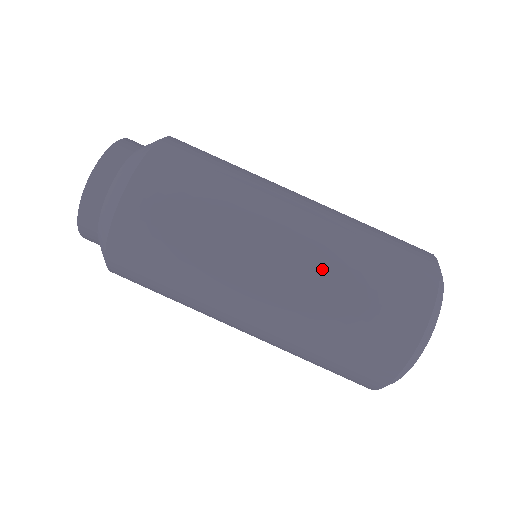
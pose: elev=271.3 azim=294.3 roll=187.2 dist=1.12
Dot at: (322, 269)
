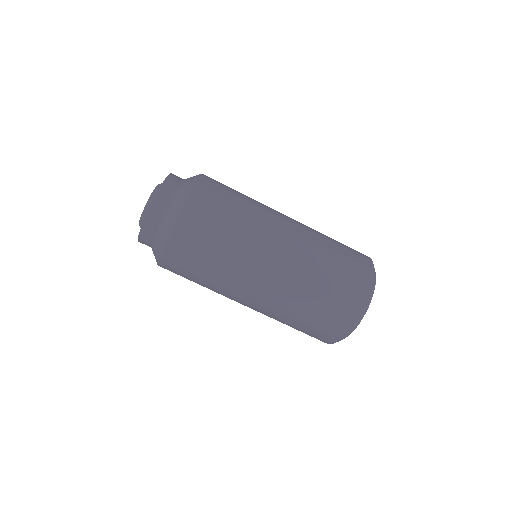
Dot at: (288, 299)
